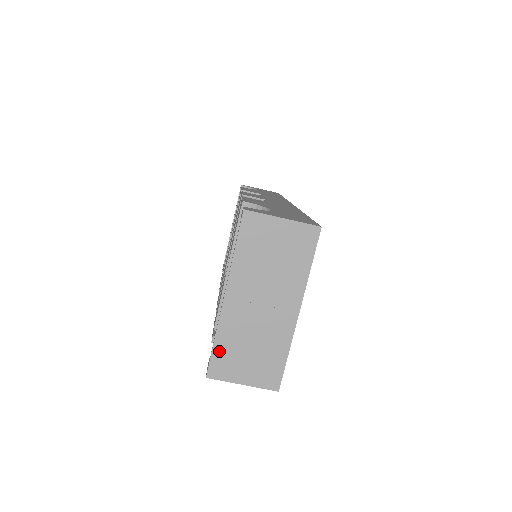
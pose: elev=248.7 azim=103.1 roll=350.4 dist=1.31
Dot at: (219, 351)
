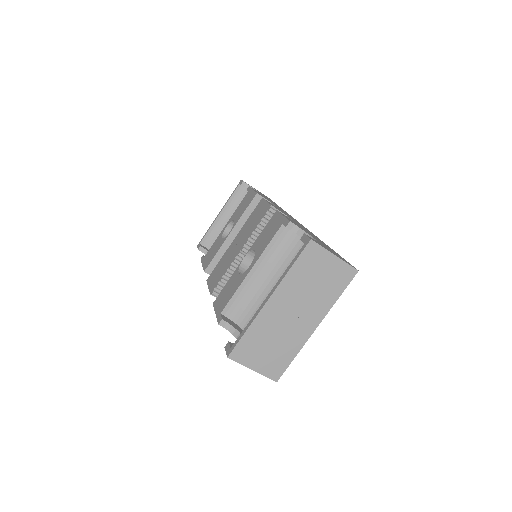
Dot at: (246, 340)
